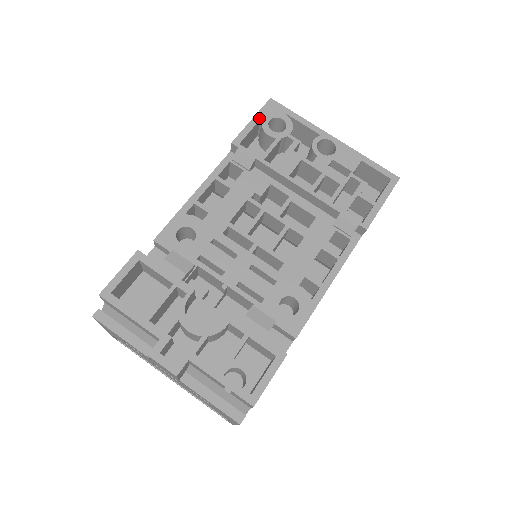
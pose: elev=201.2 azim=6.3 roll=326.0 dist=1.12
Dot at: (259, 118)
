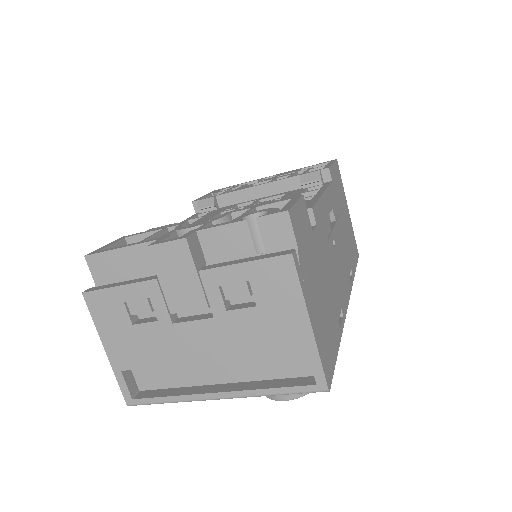
Dot at: (210, 194)
